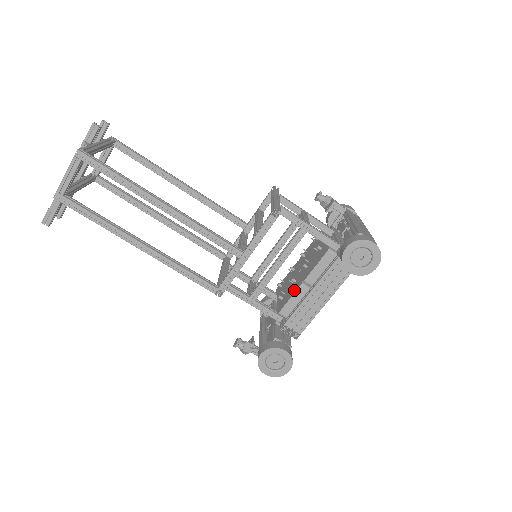
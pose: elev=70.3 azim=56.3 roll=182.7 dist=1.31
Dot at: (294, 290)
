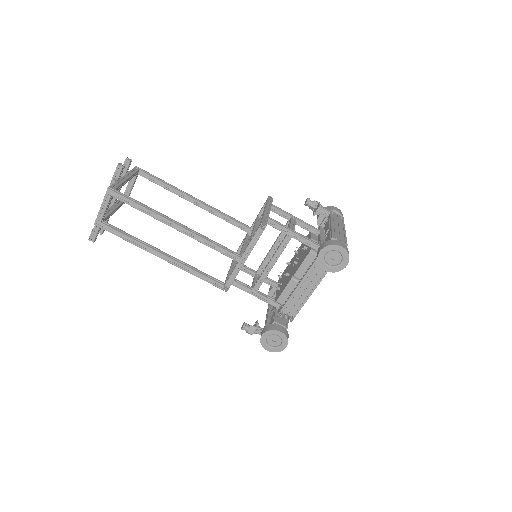
Dot at: (287, 283)
